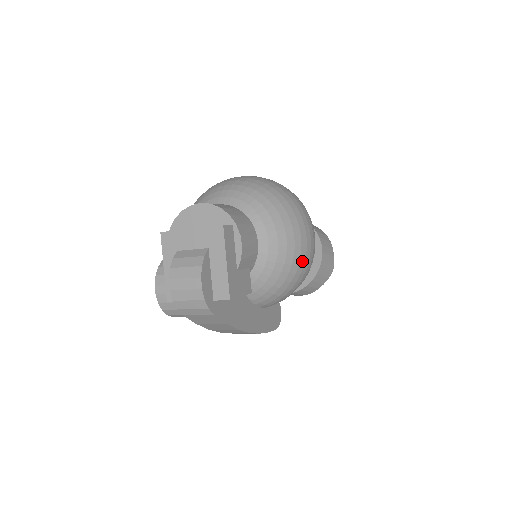
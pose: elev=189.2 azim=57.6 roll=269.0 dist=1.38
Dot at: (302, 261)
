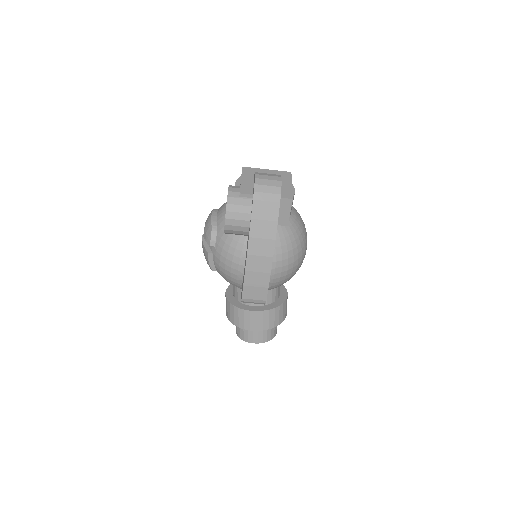
Dot at: (305, 247)
